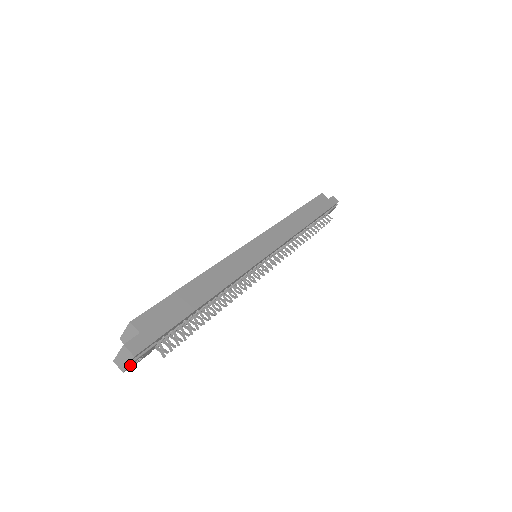
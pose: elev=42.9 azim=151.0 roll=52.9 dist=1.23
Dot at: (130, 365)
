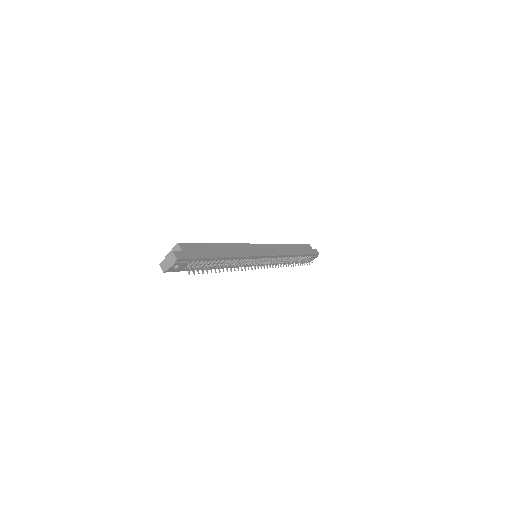
Dot at: (171, 266)
